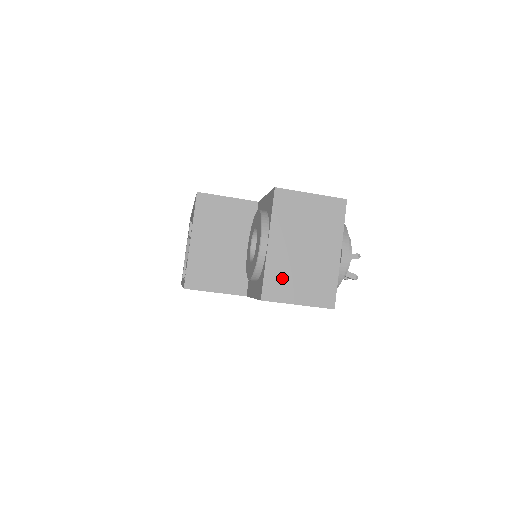
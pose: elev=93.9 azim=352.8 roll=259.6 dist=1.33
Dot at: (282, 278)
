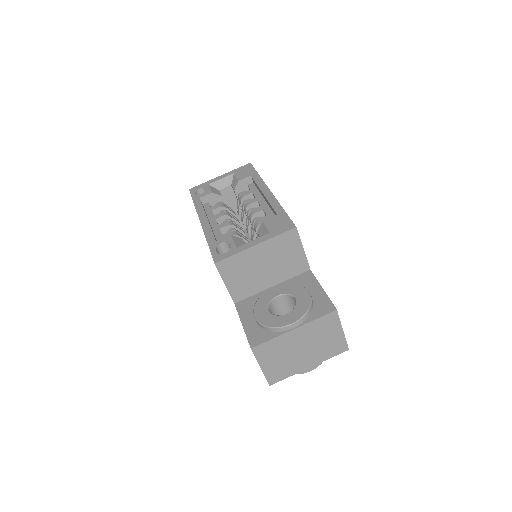
Dot at: (274, 350)
